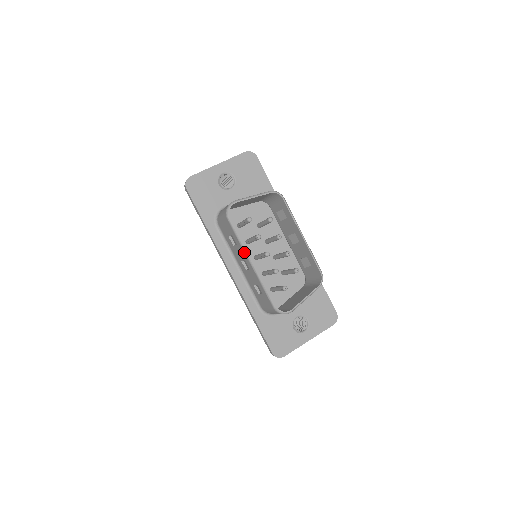
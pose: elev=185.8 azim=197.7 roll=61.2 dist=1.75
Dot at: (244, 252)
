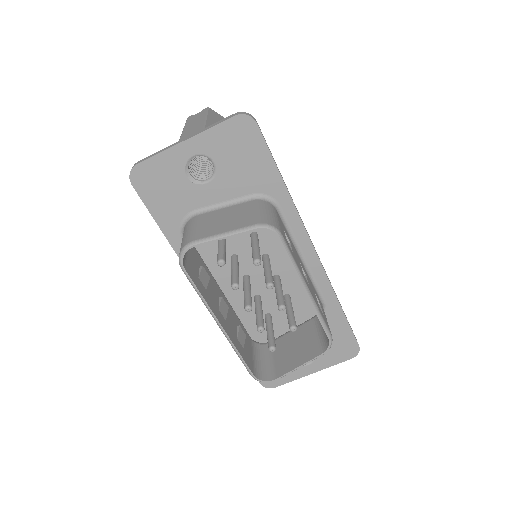
Dot at: (209, 311)
